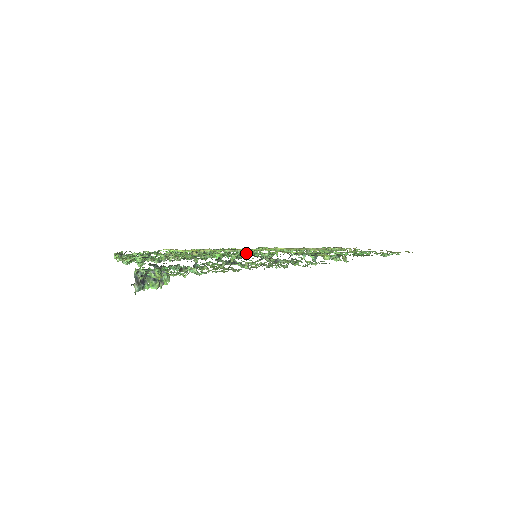
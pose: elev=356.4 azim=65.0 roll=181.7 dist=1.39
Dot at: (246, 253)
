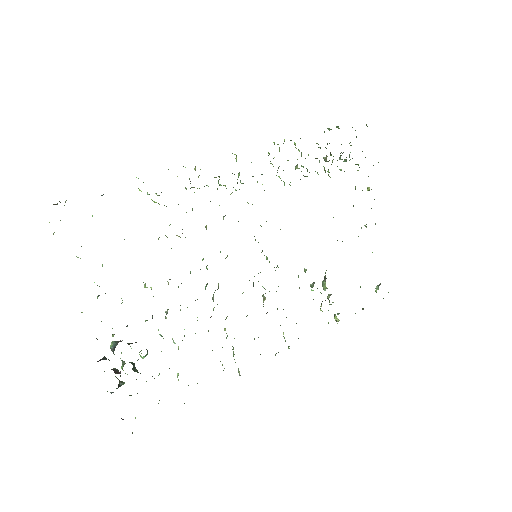
Dot at: occluded
